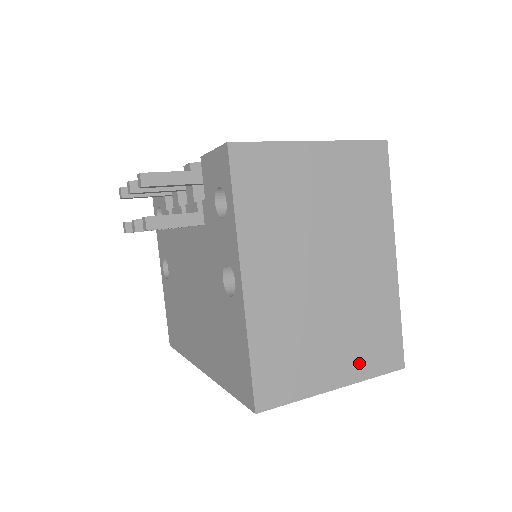
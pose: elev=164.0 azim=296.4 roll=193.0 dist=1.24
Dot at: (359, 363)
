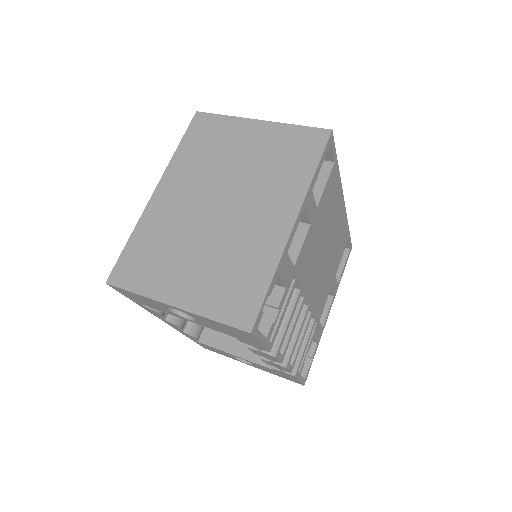
Dot at: (205, 297)
